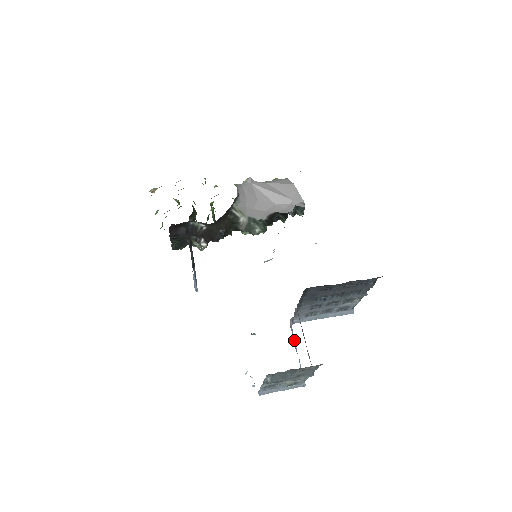
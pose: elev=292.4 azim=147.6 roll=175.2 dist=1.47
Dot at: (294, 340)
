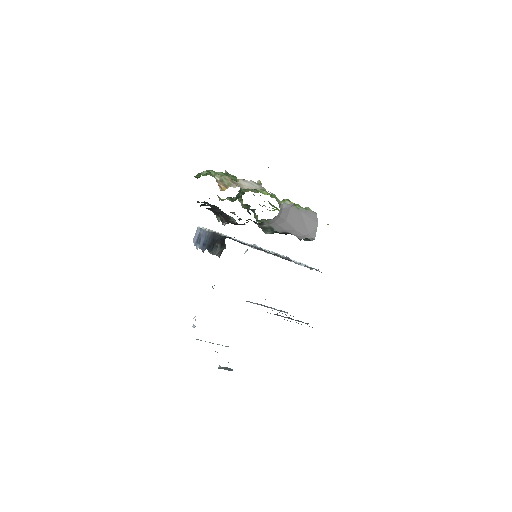
Dot at: occluded
